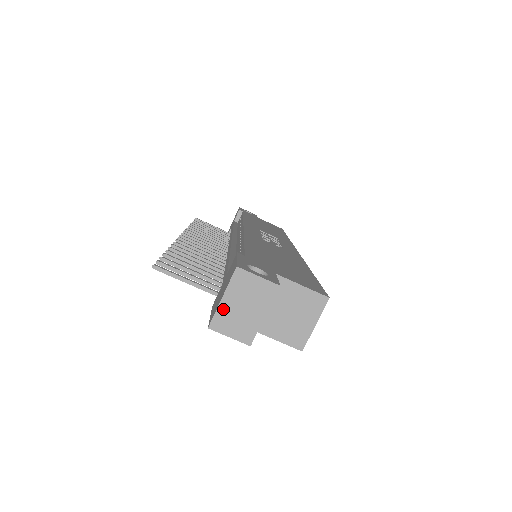
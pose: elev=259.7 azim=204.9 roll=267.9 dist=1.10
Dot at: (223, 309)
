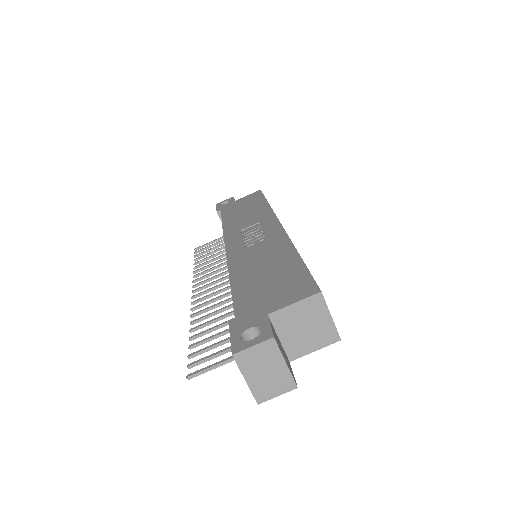
Dot at: (254, 386)
